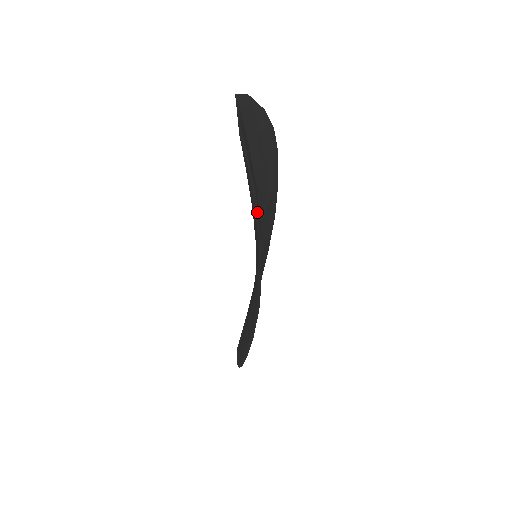
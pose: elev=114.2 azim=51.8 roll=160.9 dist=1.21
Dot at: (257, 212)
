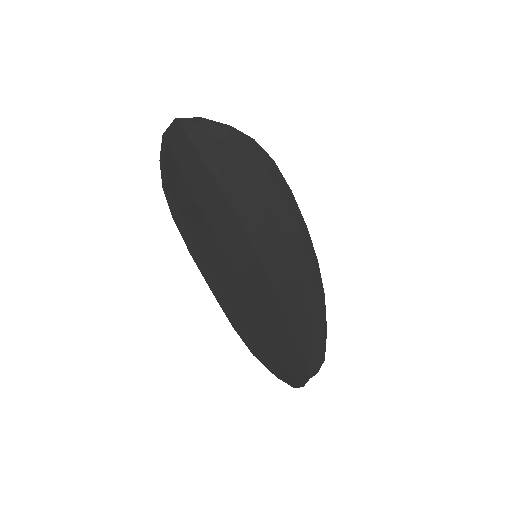
Dot at: (166, 196)
